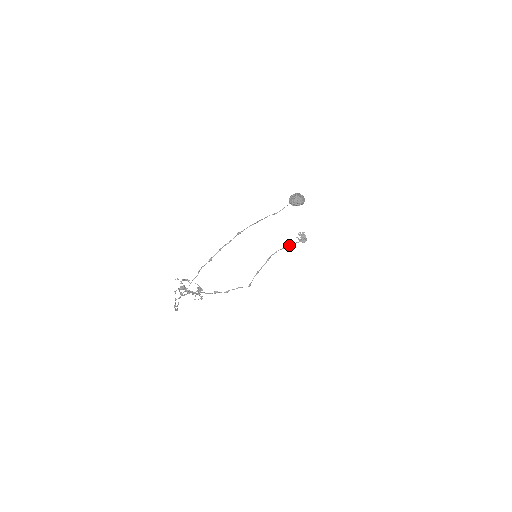
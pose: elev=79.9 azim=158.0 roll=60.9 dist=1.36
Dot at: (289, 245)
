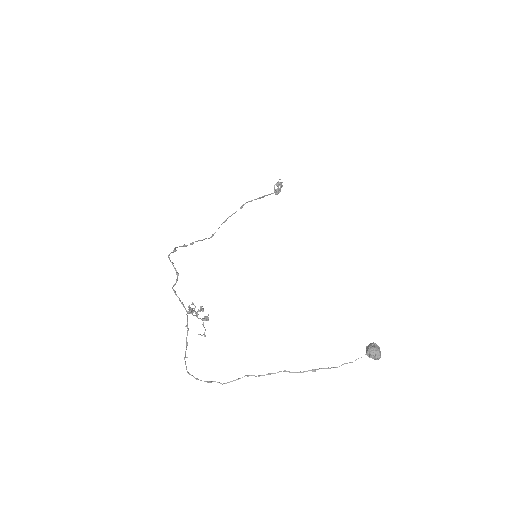
Dot at: (265, 195)
